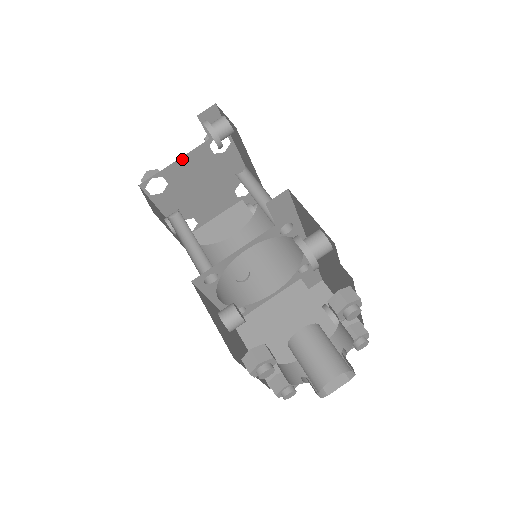
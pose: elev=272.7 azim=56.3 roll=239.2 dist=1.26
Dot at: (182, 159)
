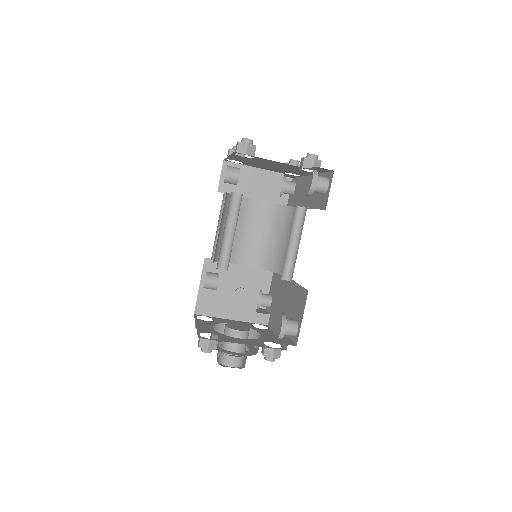
Dot at: (278, 162)
